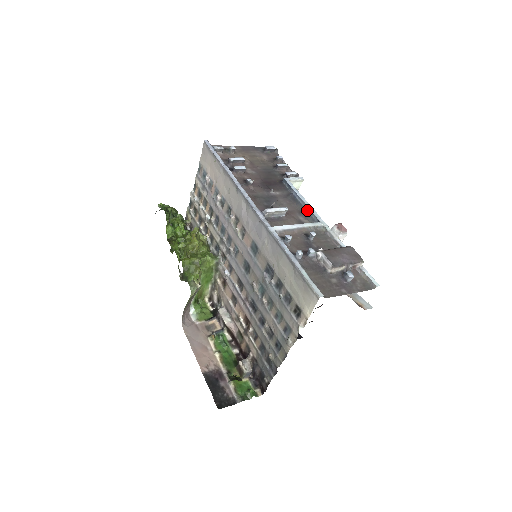
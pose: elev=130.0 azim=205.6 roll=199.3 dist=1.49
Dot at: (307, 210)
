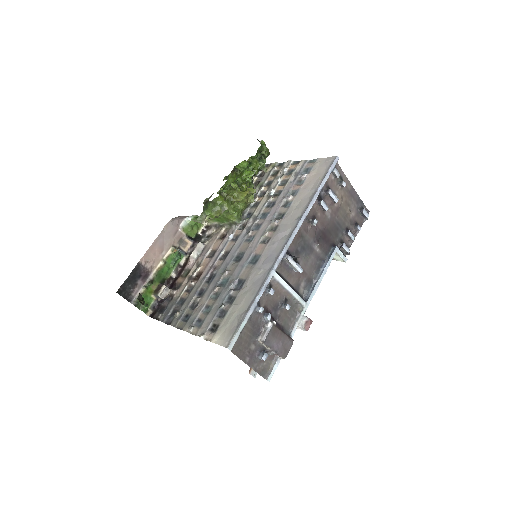
Dot at: (314, 284)
